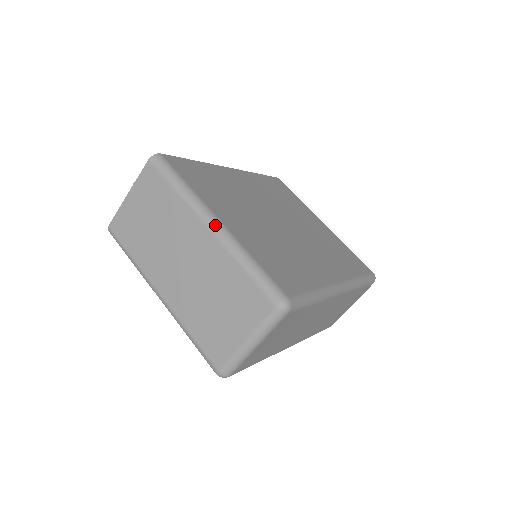
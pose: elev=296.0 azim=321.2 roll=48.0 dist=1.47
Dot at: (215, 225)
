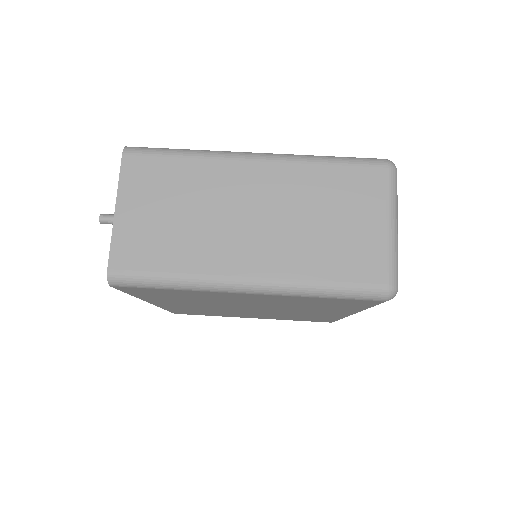
Dot at: (260, 154)
